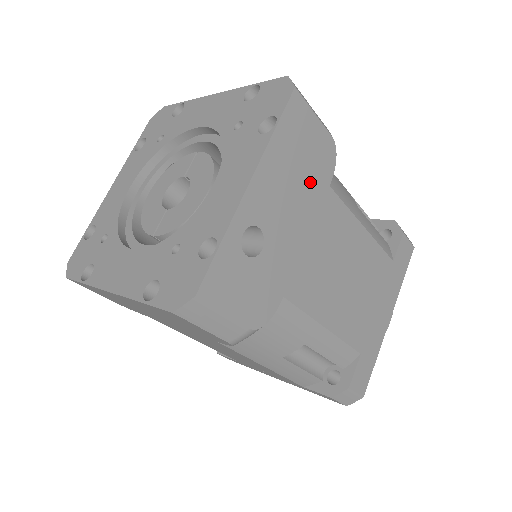
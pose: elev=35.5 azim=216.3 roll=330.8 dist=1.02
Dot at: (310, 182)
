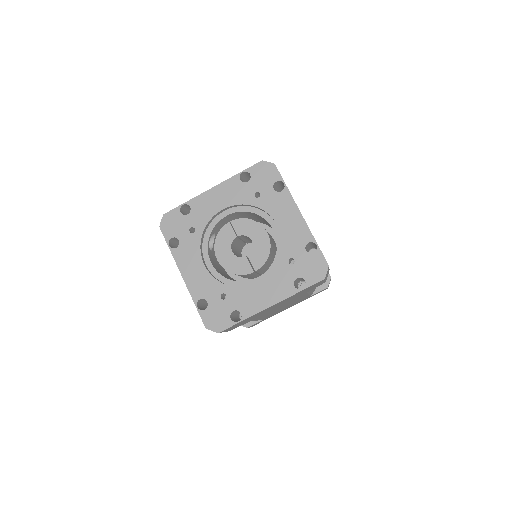
Dot at: occluded
